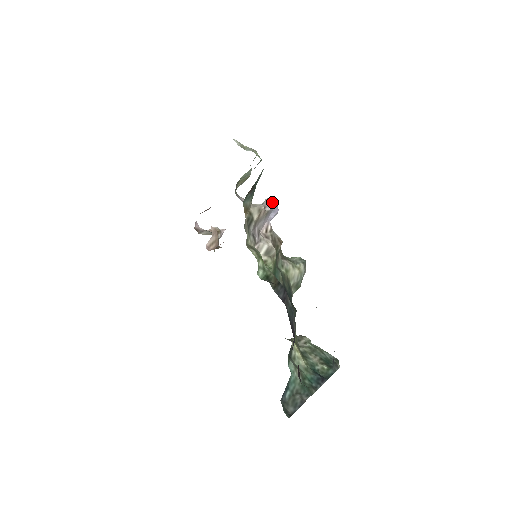
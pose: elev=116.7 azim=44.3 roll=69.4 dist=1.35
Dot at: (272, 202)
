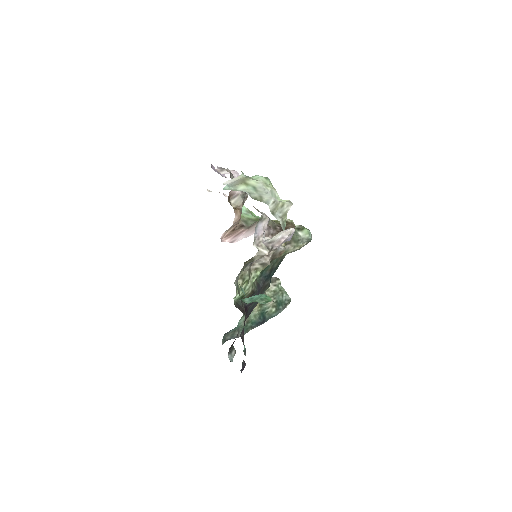
Dot at: (284, 241)
